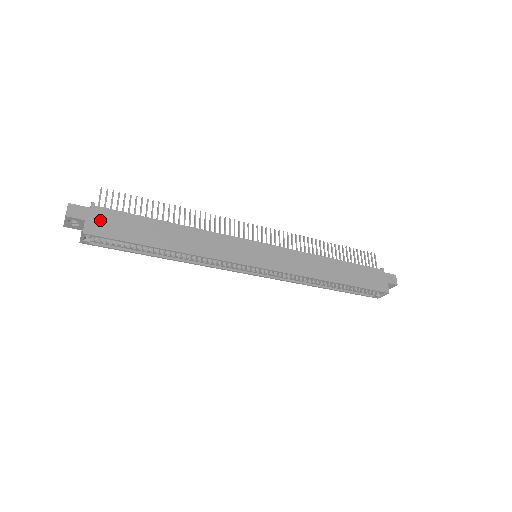
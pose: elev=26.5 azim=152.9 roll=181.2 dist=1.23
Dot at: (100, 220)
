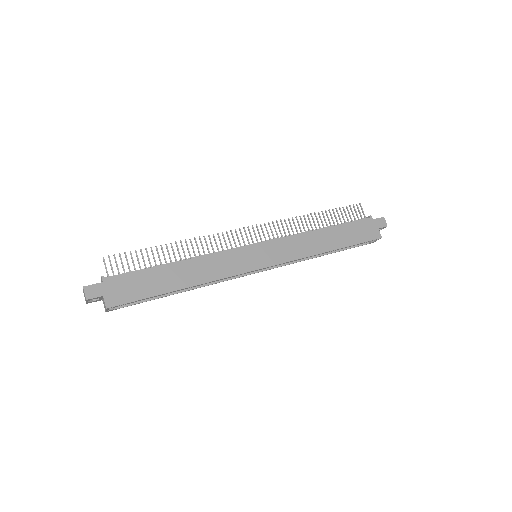
Dot at: (115, 290)
